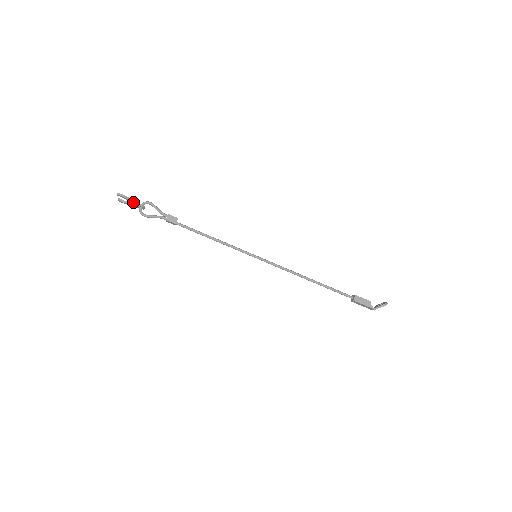
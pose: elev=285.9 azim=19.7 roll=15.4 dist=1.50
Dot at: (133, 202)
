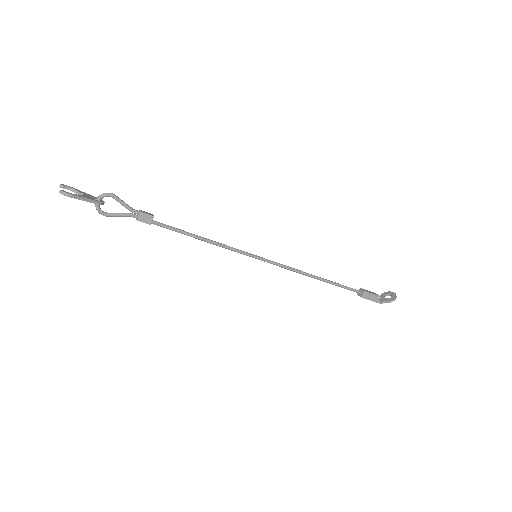
Dot at: (86, 201)
